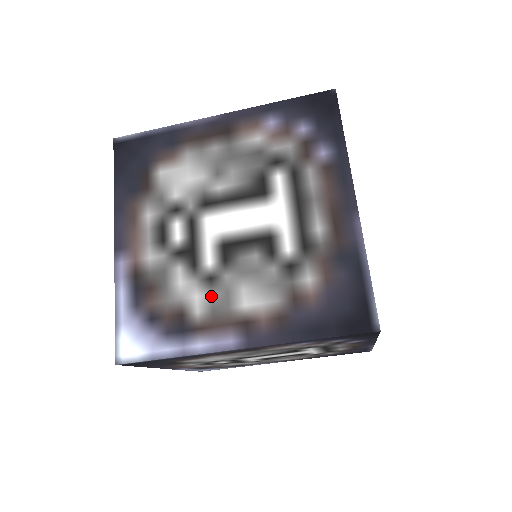
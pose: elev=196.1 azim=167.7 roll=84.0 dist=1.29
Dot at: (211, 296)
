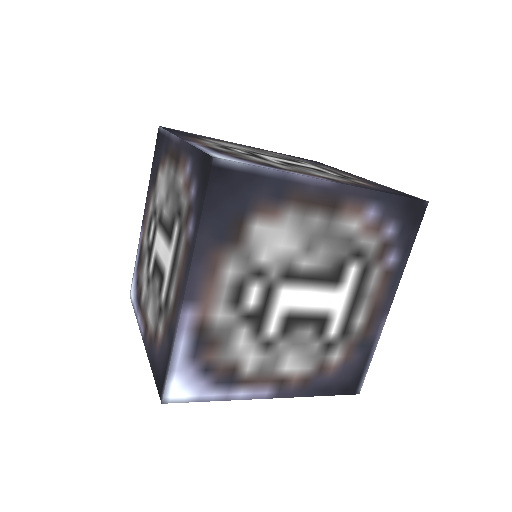
Dot at: (263, 358)
